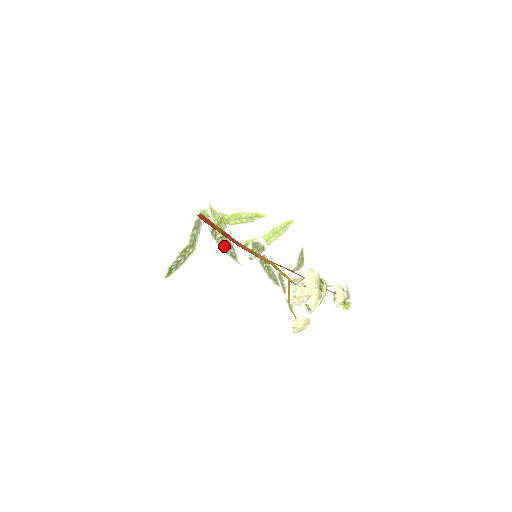
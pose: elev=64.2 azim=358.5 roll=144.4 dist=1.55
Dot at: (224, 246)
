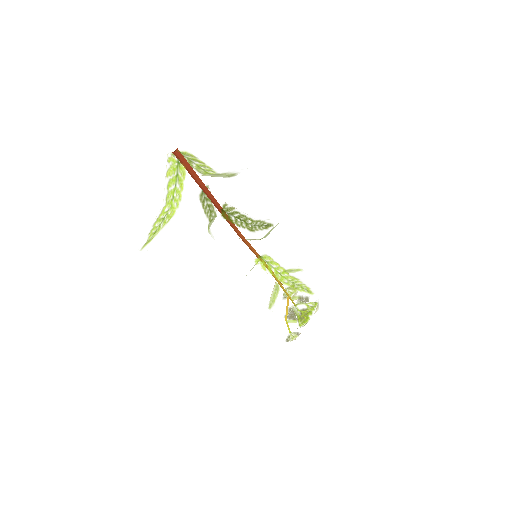
Dot at: (211, 219)
